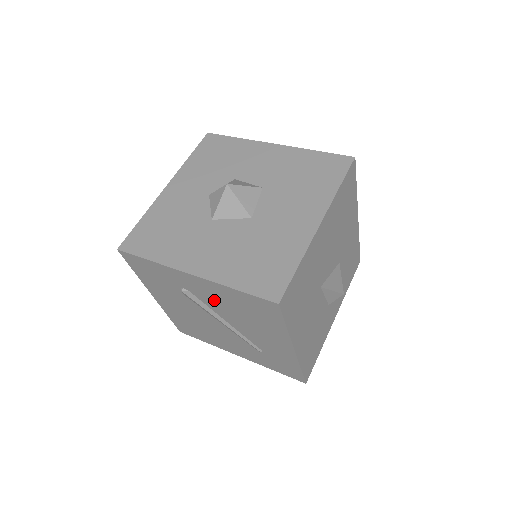
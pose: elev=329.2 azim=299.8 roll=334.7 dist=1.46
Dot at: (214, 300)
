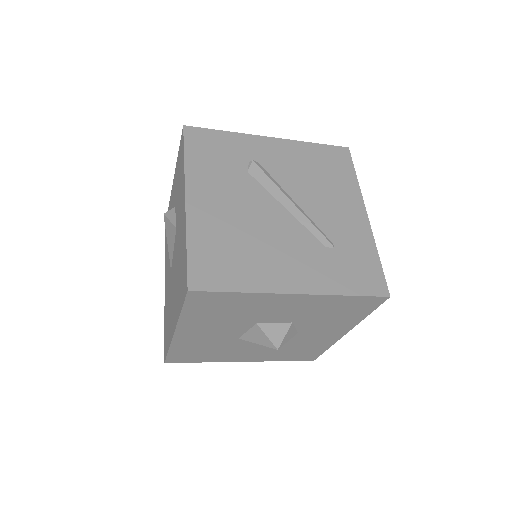
Dot at: (287, 167)
